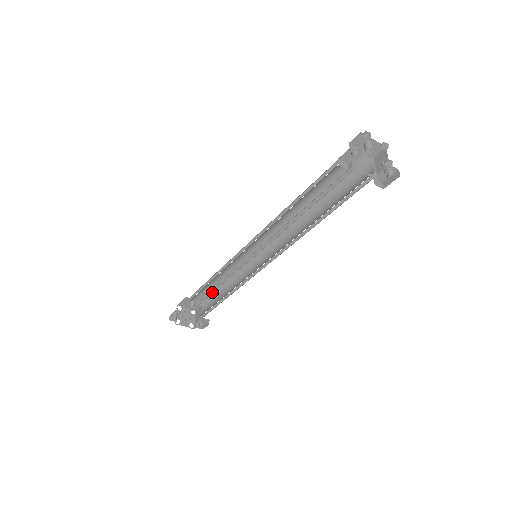
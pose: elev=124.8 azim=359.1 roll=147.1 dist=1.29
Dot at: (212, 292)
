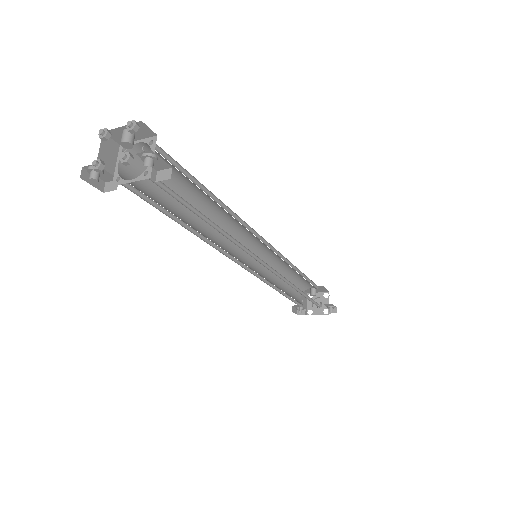
Dot at: (281, 291)
